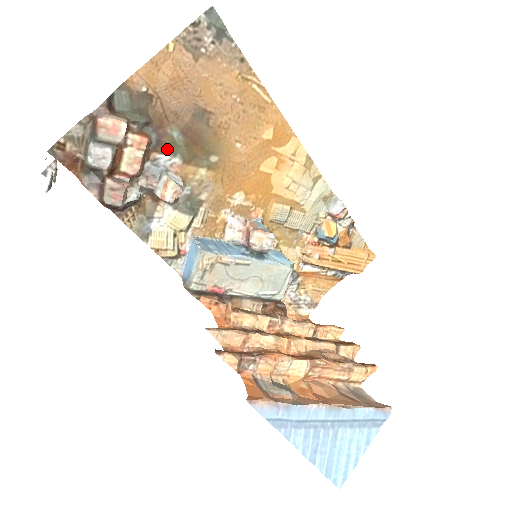
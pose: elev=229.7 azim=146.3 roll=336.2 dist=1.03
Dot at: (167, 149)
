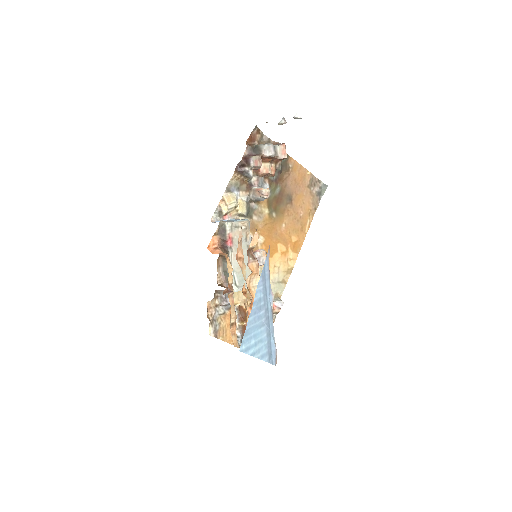
Dot at: (271, 187)
